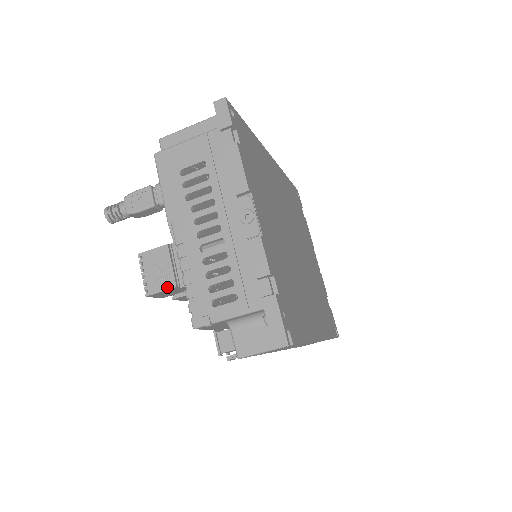
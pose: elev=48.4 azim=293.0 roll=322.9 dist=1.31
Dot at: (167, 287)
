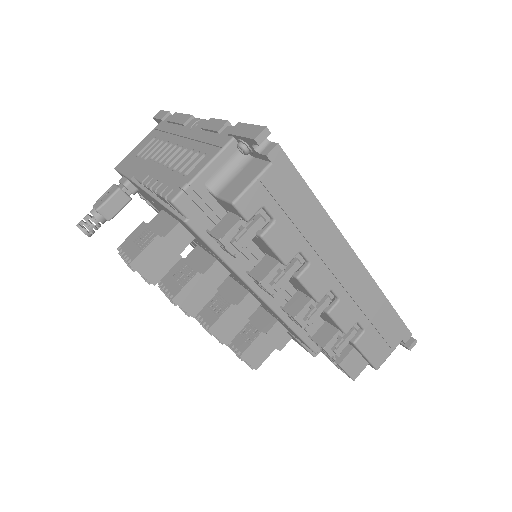
Dot at: (149, 242)
